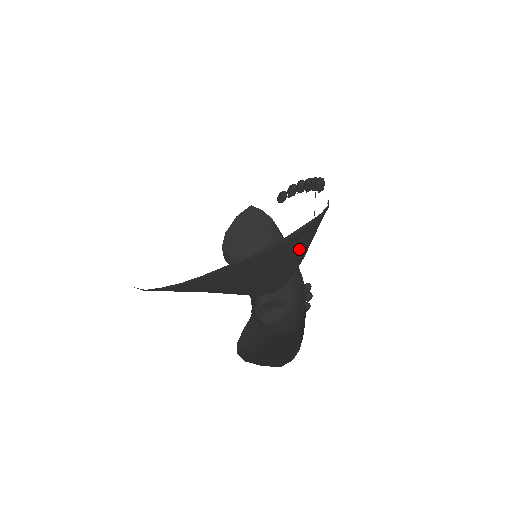
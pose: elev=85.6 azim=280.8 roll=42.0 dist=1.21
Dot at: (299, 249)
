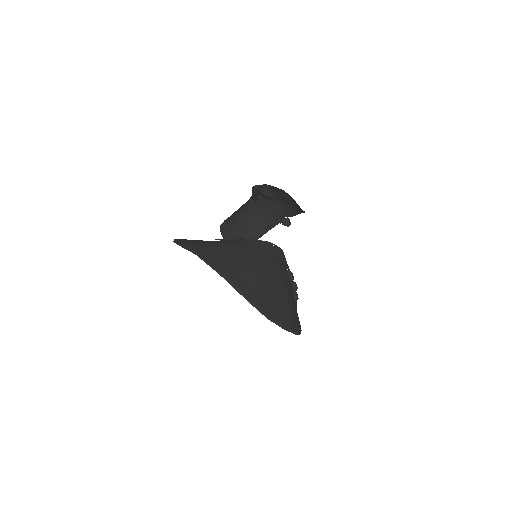
Dot at: occluded
